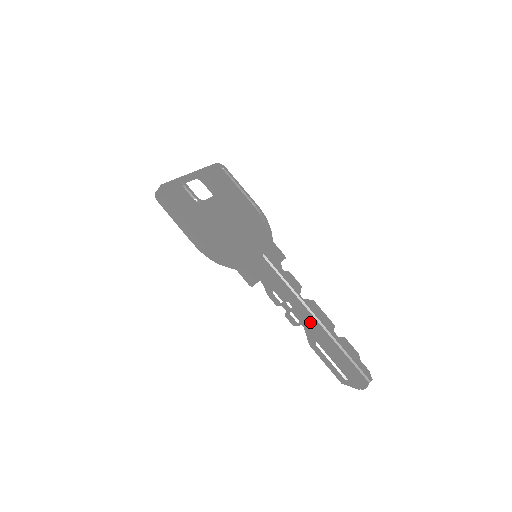
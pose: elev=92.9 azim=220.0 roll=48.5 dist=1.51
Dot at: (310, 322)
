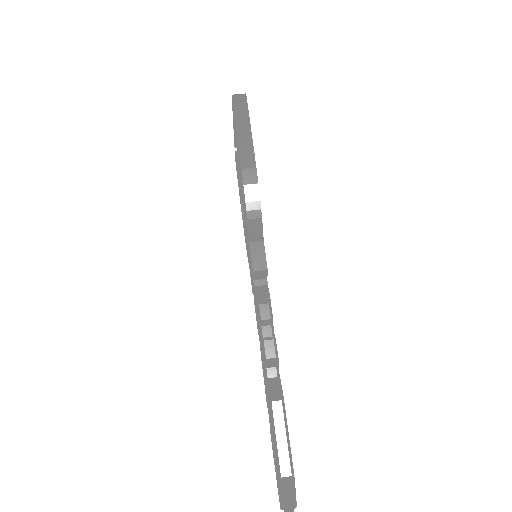
Dot at: occluded
